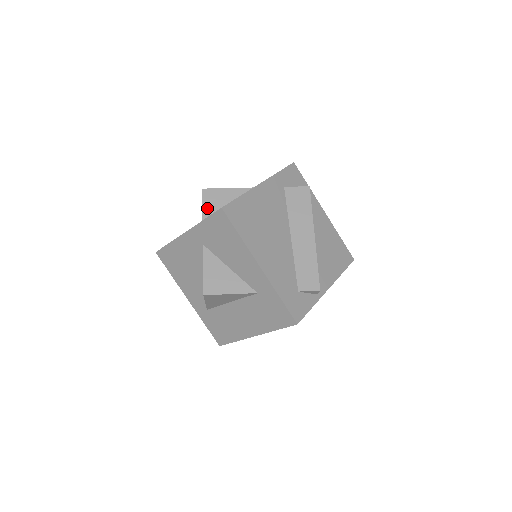
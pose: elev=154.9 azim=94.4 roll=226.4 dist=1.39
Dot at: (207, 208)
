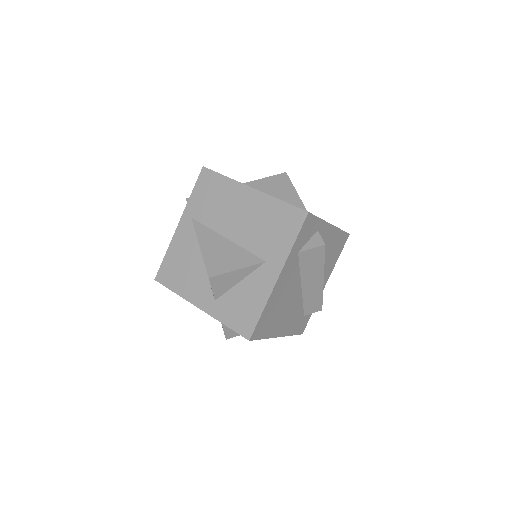
Dot at: (218, 291)
